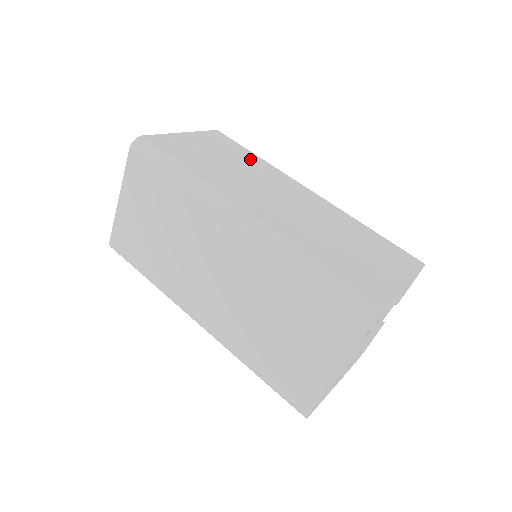
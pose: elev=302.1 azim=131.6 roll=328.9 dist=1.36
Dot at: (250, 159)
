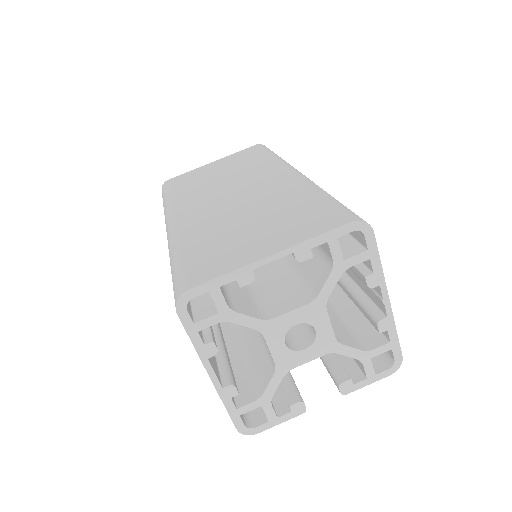
Dot at: occluded
